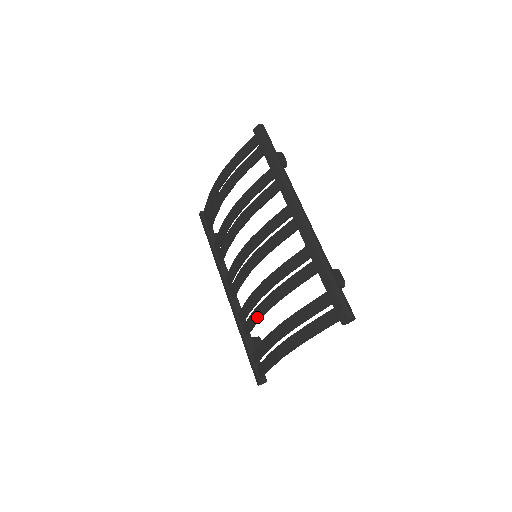
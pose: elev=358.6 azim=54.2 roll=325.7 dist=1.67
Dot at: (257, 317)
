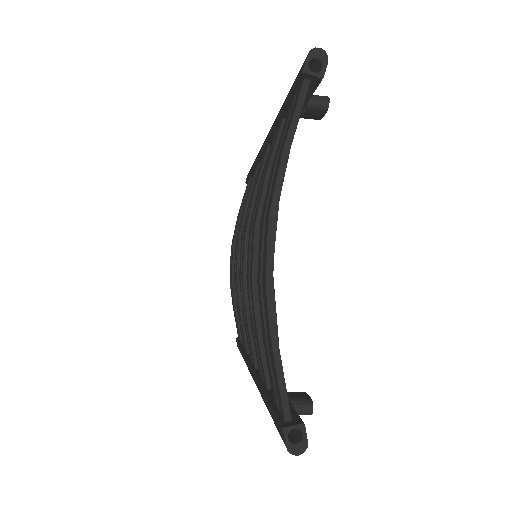
Dot at: (252, 300)
